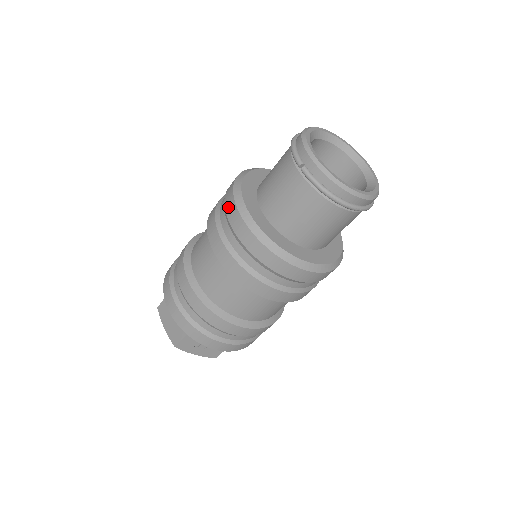
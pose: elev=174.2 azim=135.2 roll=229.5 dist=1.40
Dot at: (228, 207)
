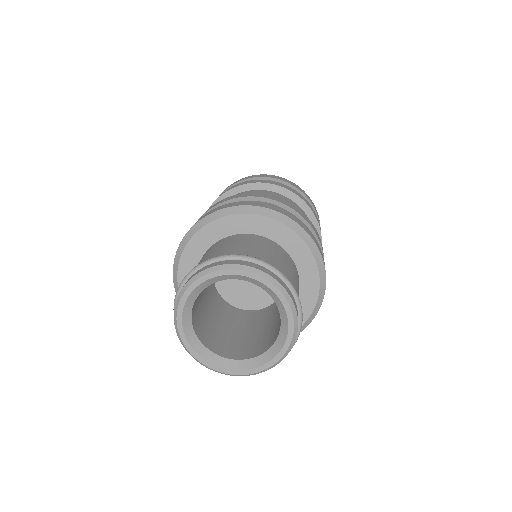
Dot at: occluded
